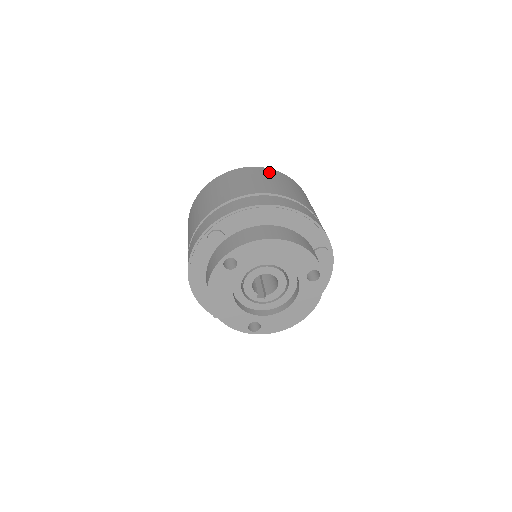
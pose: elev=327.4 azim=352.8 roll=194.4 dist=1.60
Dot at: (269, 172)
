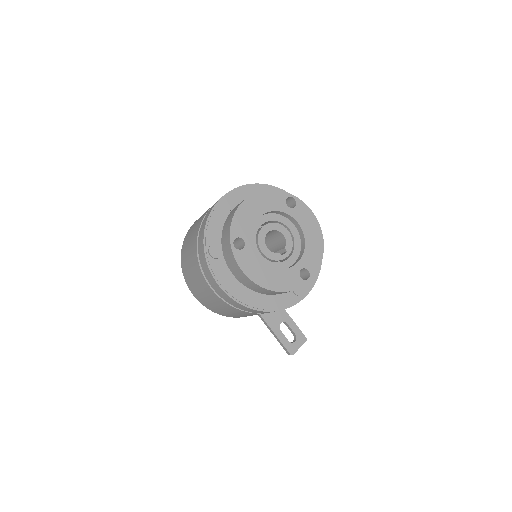
Dot at: occluded
